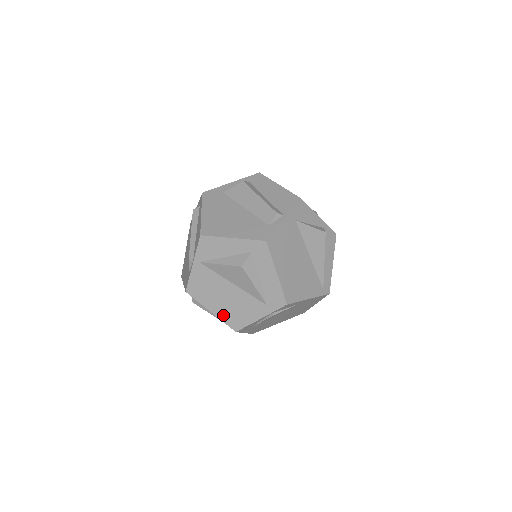
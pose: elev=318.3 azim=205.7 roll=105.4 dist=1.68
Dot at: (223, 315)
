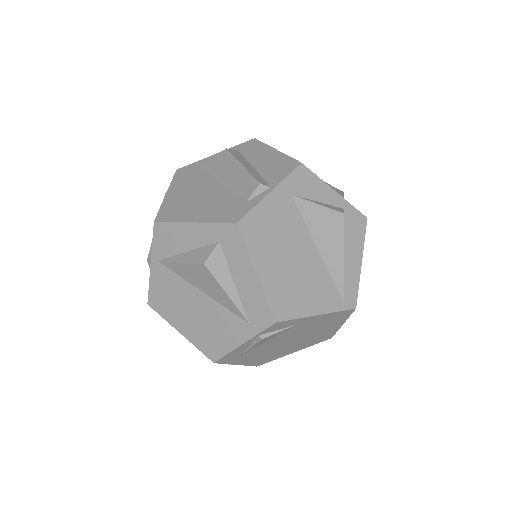
Dot at: (195, 338)
